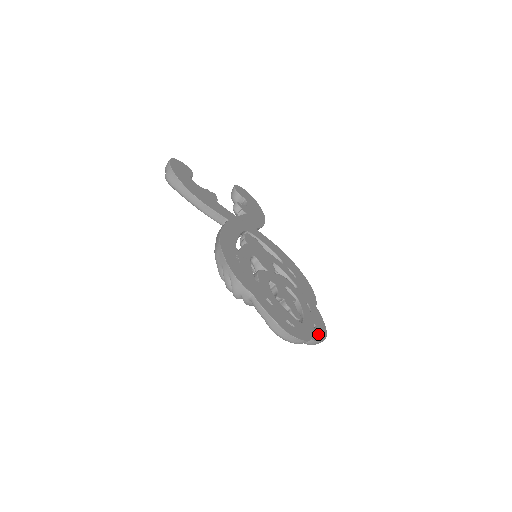
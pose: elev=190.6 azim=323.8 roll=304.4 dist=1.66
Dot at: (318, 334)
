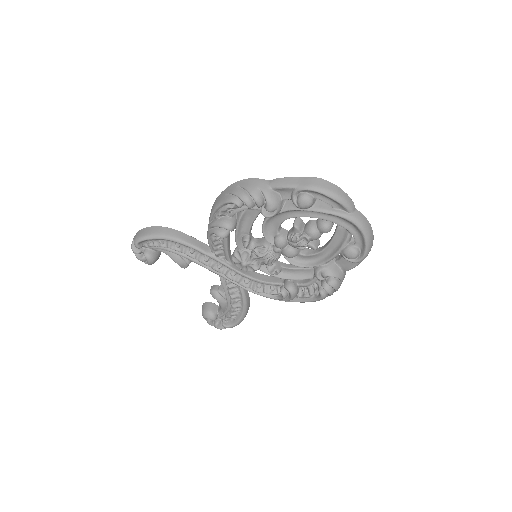
Dot at: occluded
